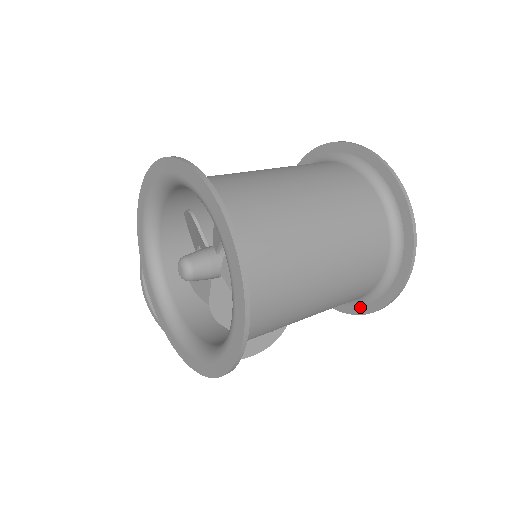
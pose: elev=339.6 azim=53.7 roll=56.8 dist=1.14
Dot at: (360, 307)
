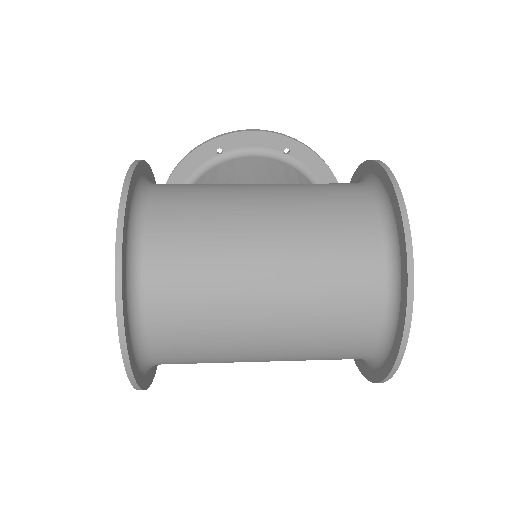
Dot at: occluded
